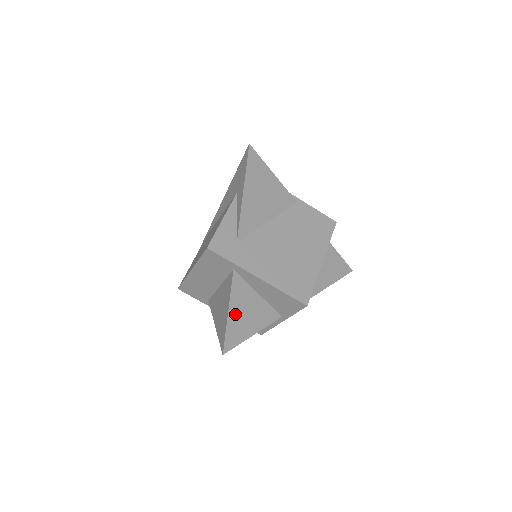
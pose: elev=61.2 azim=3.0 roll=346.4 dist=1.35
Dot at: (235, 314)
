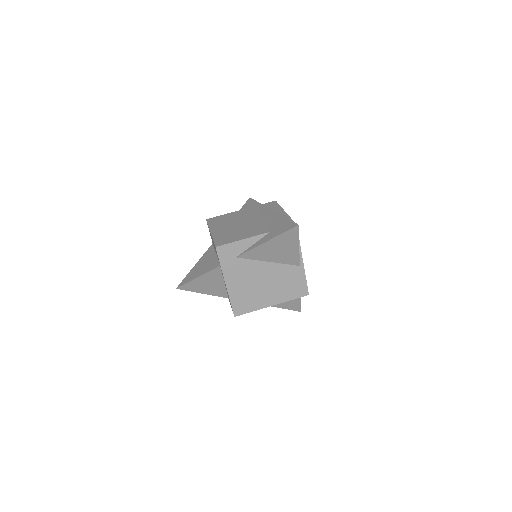
Dot at: (201, 280)
